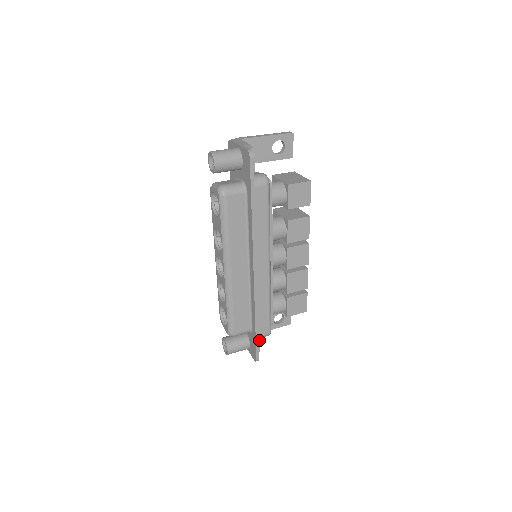
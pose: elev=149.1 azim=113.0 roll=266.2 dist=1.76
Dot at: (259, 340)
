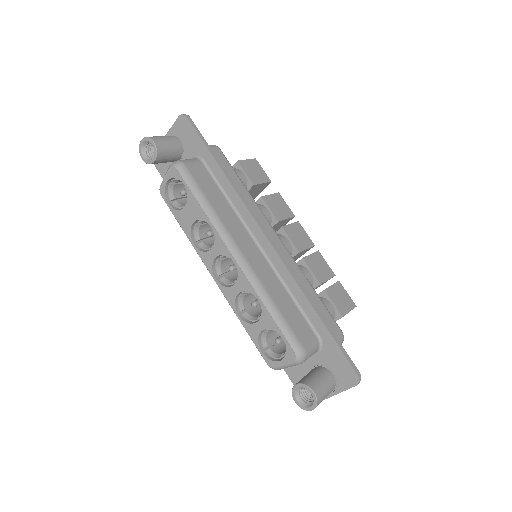
Dot at: occluded
